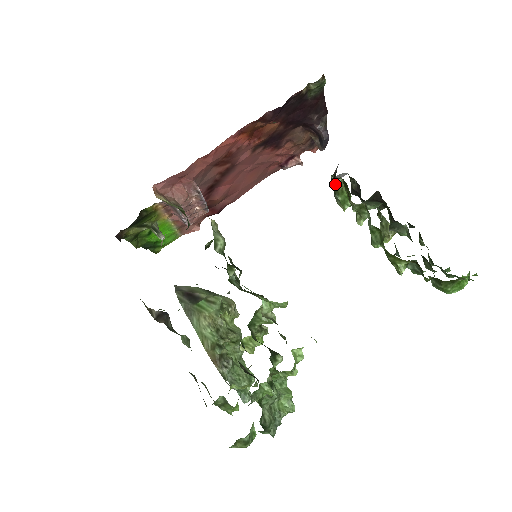
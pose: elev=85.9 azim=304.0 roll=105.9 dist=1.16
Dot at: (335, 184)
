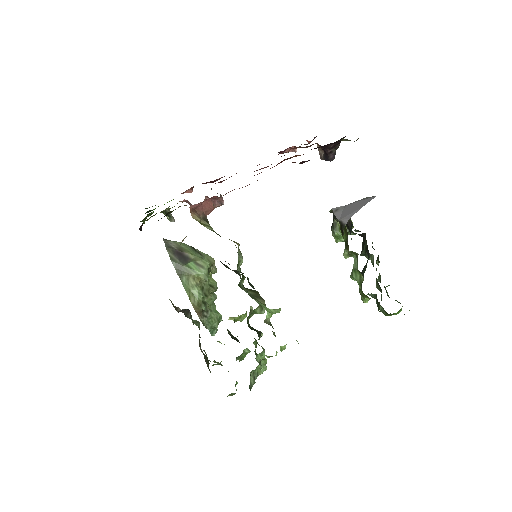
Dot at: (335, 220)
